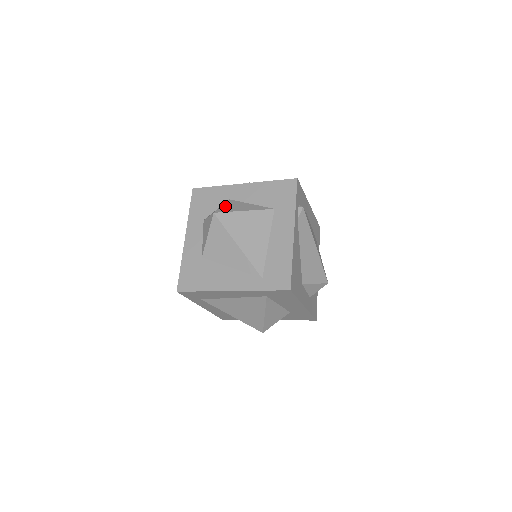
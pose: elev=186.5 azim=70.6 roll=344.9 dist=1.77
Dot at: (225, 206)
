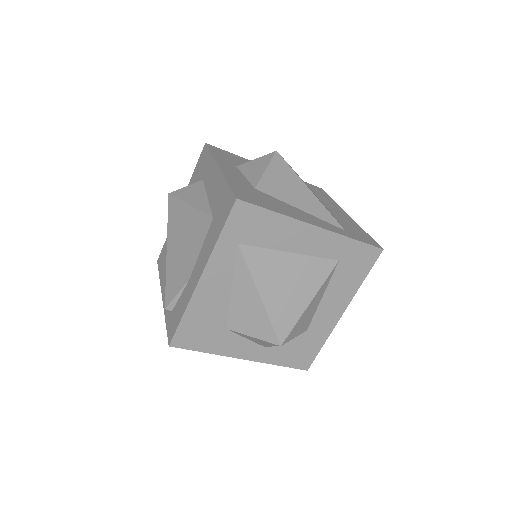
Dot at: occluded
